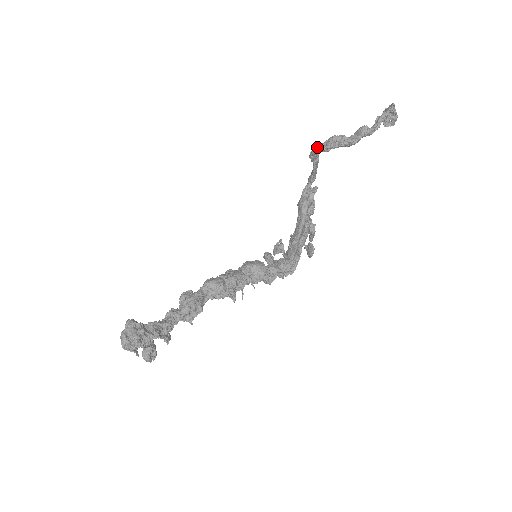
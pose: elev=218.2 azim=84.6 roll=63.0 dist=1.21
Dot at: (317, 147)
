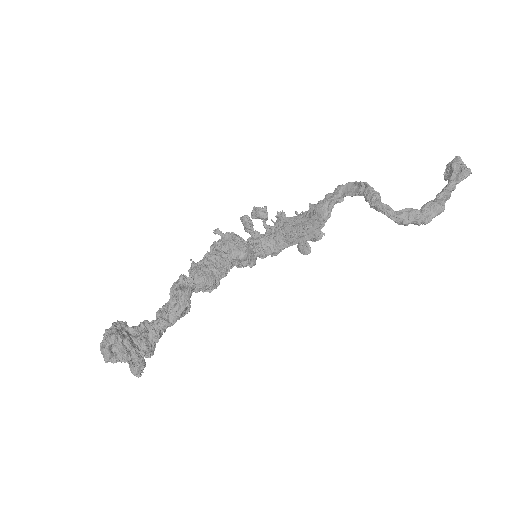
Dot at: (390, 211)
